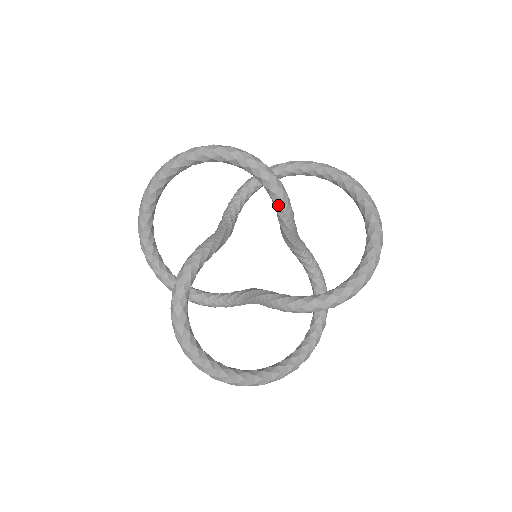
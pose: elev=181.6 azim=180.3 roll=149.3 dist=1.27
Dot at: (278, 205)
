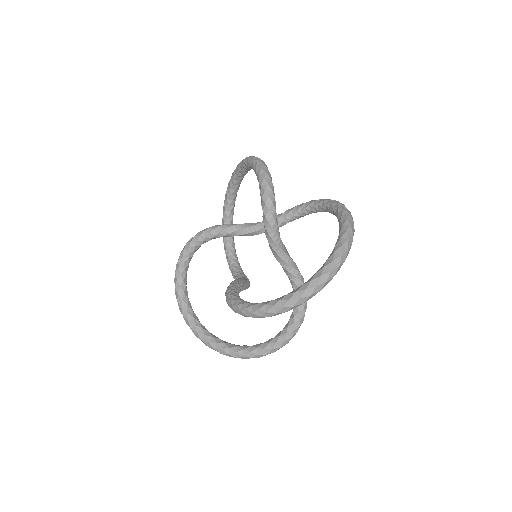
Dot at: (263, 220)
